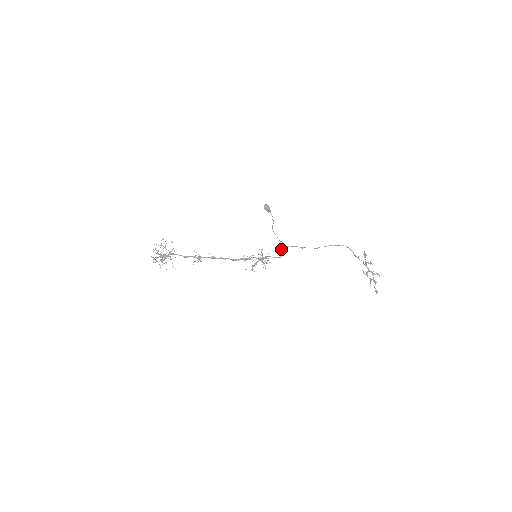
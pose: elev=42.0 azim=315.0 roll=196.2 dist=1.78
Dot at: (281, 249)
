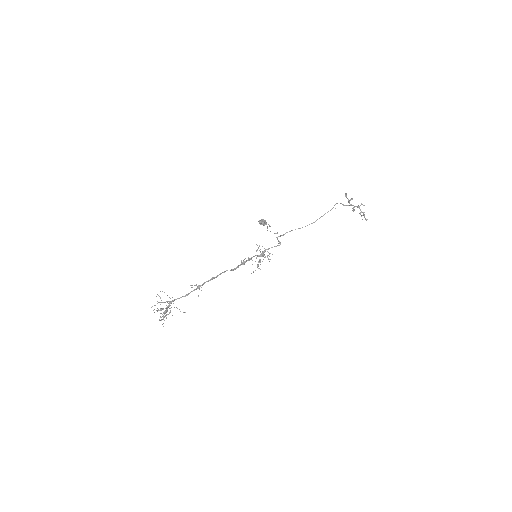
Dot at: (277, 238)
